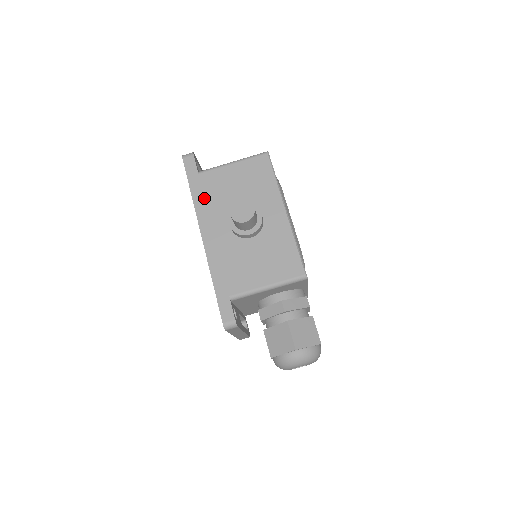
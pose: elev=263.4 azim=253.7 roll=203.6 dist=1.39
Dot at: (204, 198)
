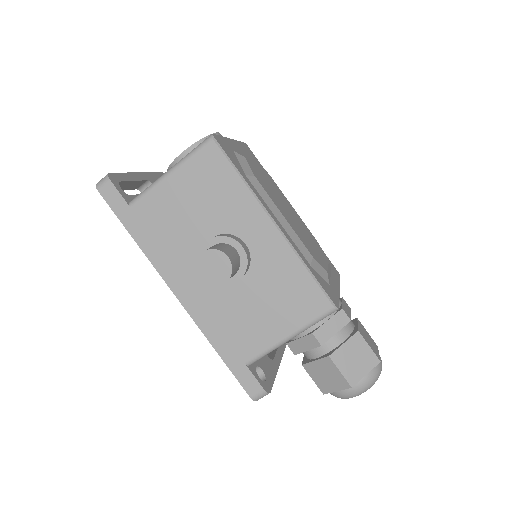
Dot at: (154, 241)
